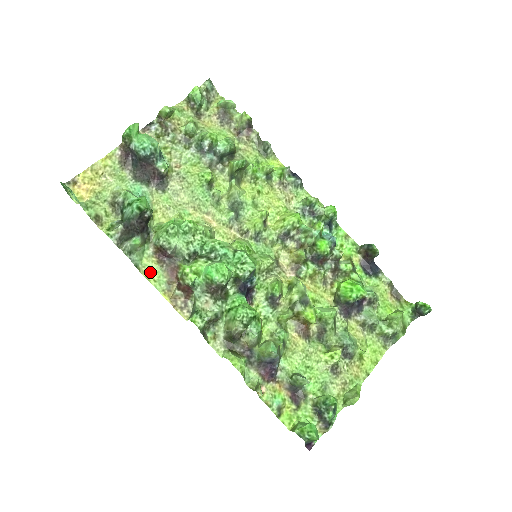
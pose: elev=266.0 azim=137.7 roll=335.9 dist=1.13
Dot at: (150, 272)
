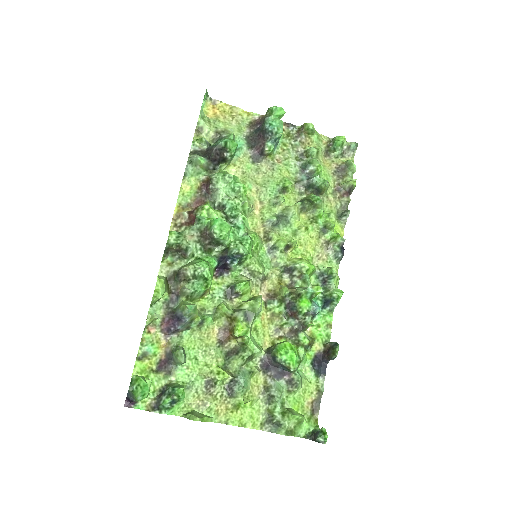
Dot at: (187, 188)
